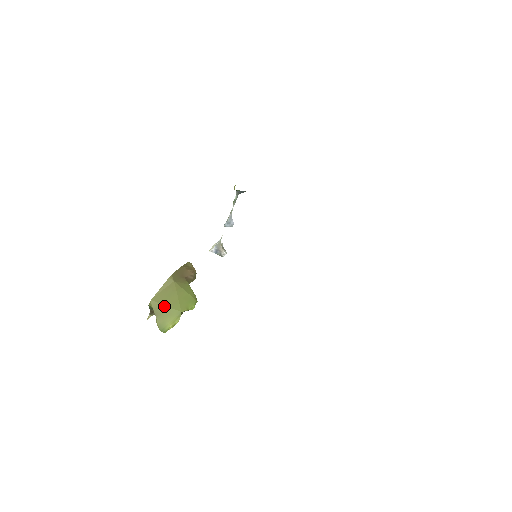
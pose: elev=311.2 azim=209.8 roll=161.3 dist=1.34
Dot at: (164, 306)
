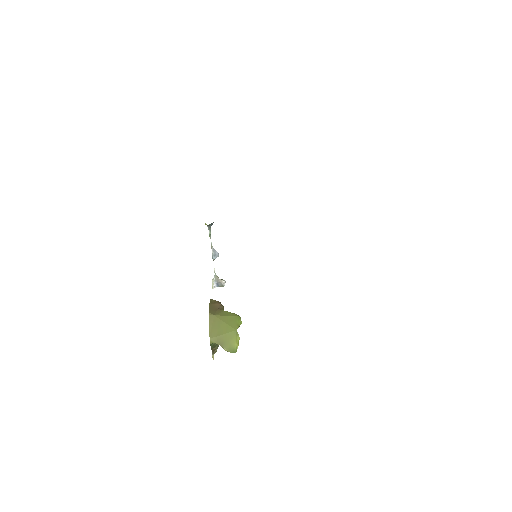
Dot at: (222, 336)
